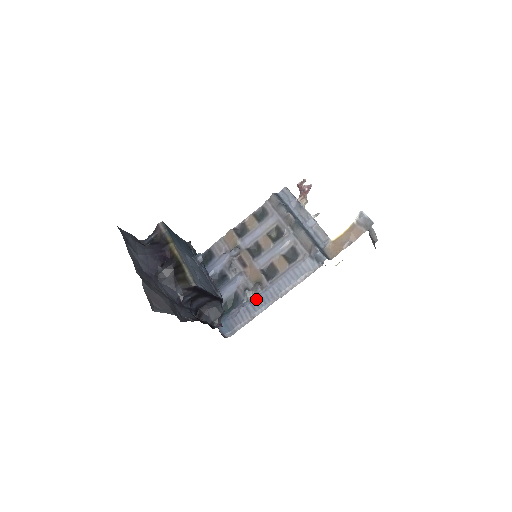
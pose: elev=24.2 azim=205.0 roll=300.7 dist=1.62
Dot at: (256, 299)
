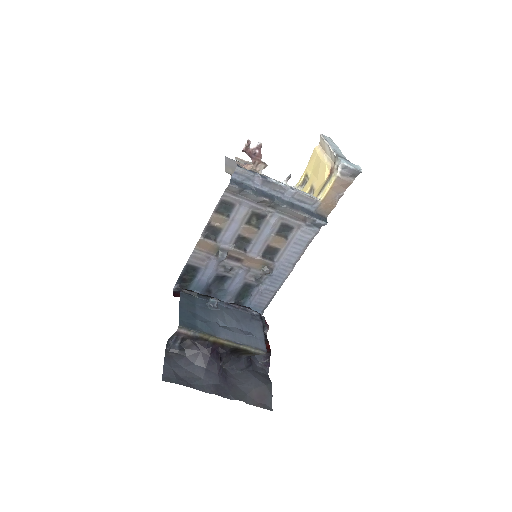
Dot at: (272, 280)
